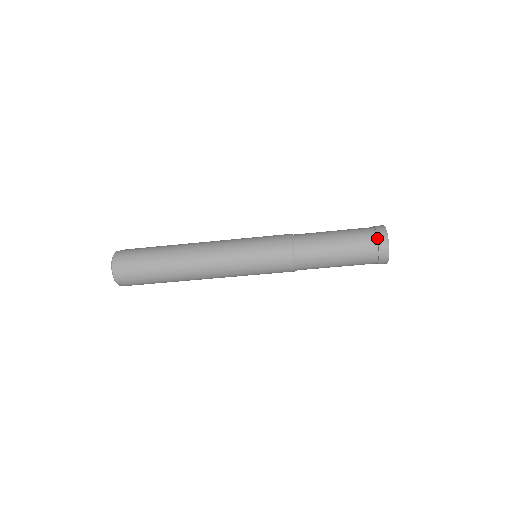
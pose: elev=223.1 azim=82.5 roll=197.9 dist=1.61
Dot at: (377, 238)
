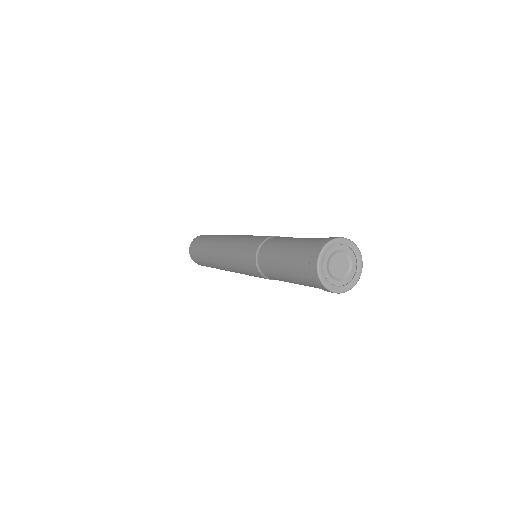
Dot at: (317, 286)
